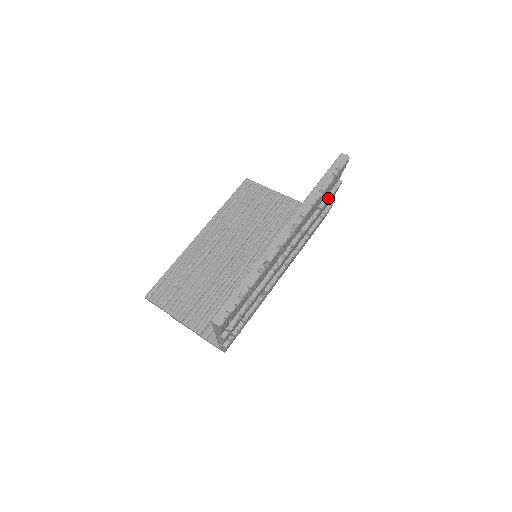
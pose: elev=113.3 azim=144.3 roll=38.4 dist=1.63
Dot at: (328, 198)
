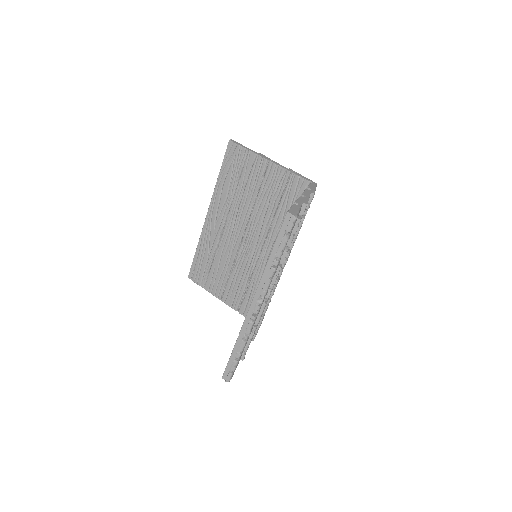
Dot at: (295, 230)
